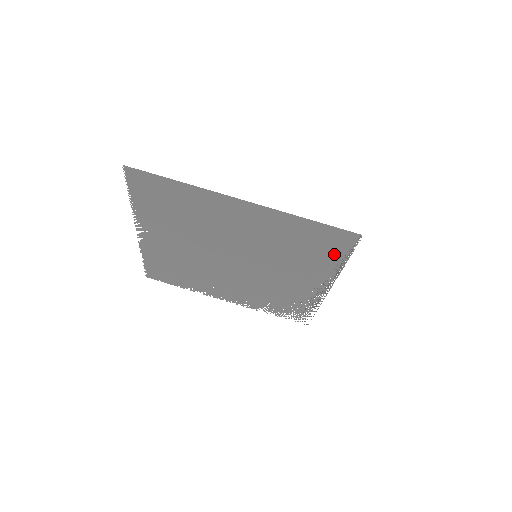
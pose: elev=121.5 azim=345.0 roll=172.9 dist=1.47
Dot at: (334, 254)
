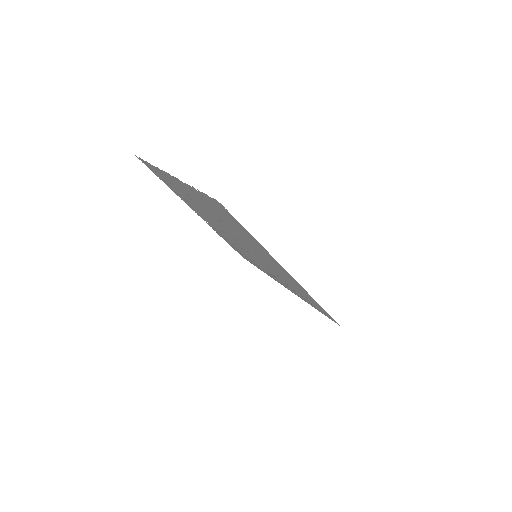
Dot at: occluded
